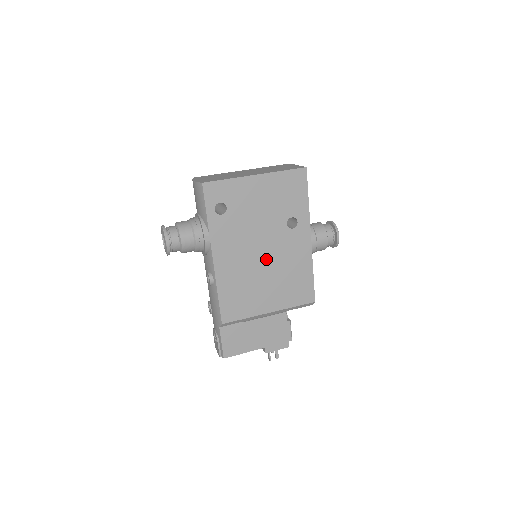
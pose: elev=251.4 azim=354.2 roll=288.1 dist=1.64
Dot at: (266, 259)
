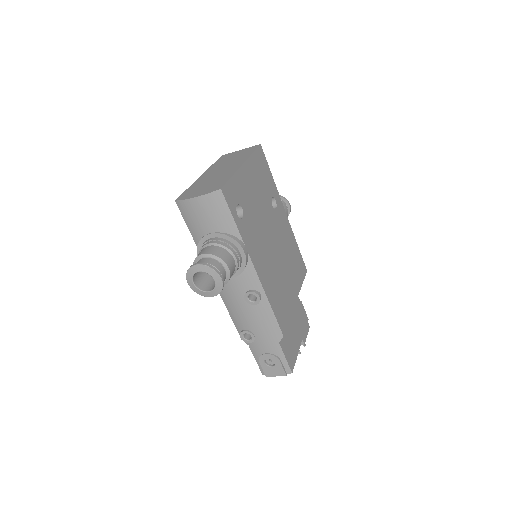
Dot at: (277, 248)
